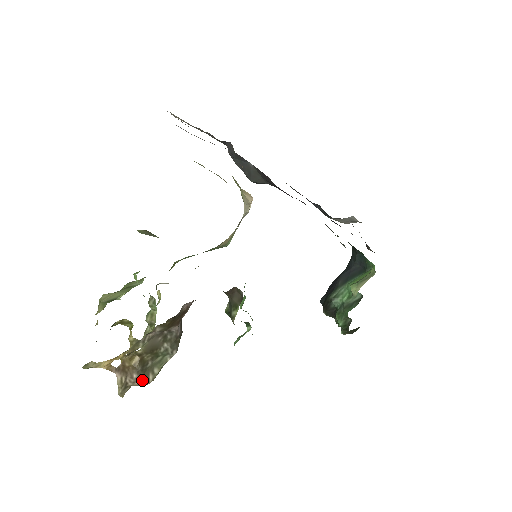
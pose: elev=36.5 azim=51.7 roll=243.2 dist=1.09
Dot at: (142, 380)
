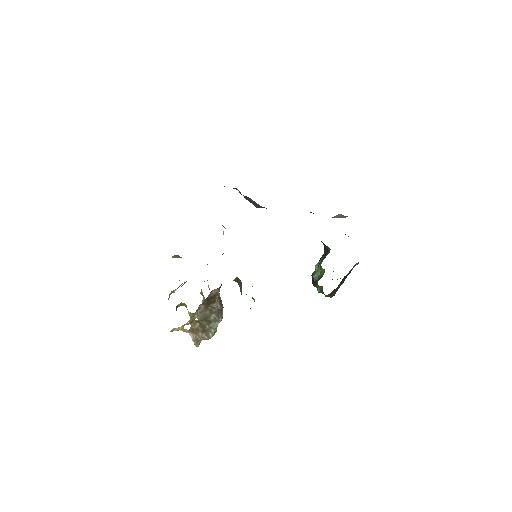
Dot at: (205, 337)
